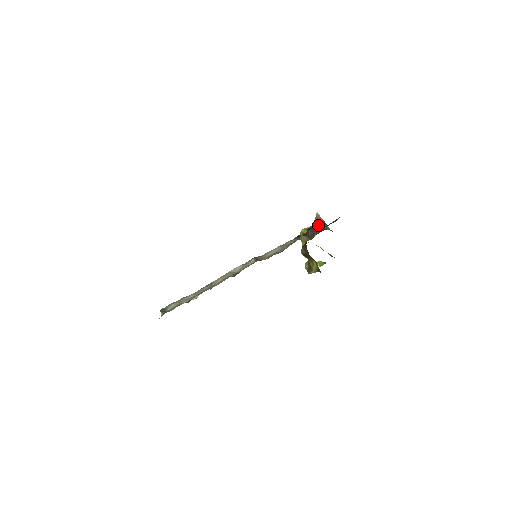
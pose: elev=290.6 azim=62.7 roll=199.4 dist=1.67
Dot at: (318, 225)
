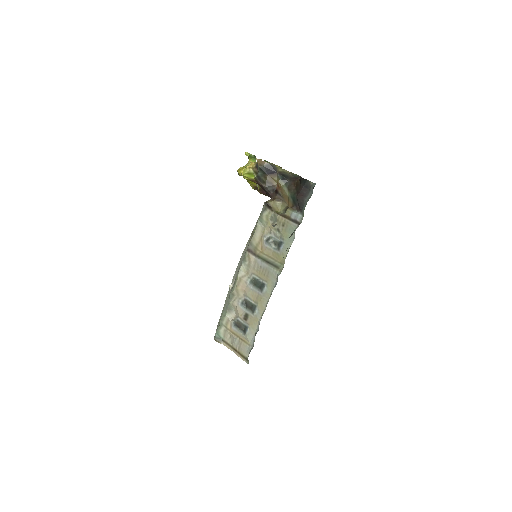
Dot at: (268, 172)
